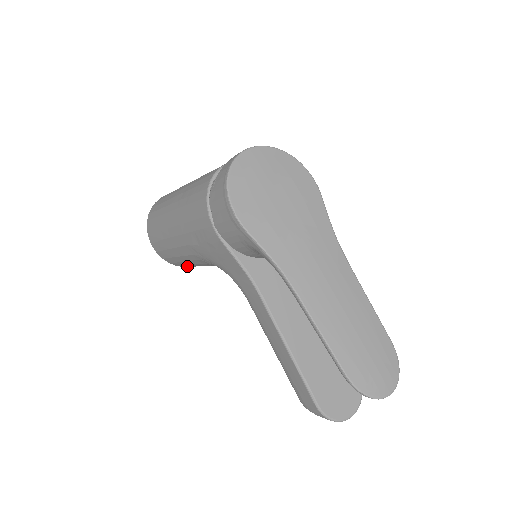
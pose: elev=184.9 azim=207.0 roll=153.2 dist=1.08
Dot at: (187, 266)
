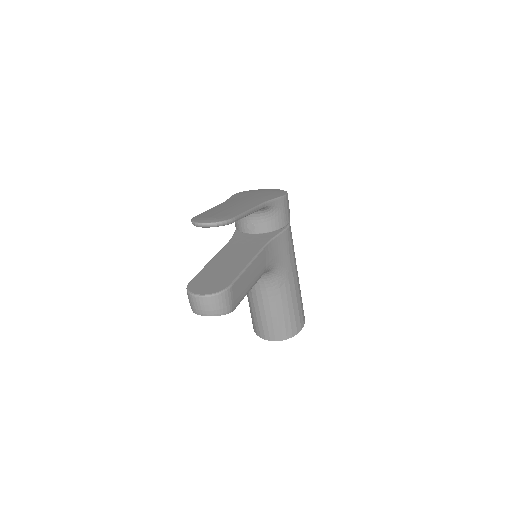
Dot at: (258, 328)
